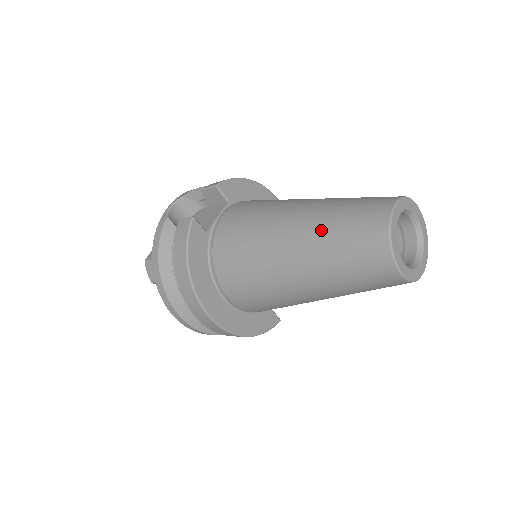
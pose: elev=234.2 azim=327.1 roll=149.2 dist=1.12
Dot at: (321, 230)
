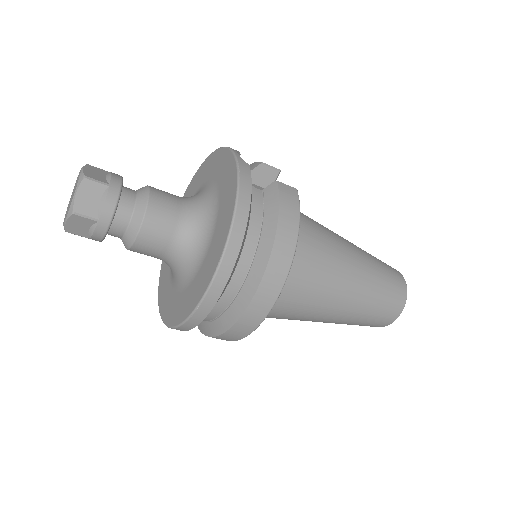
Dot at: (373, 266)
